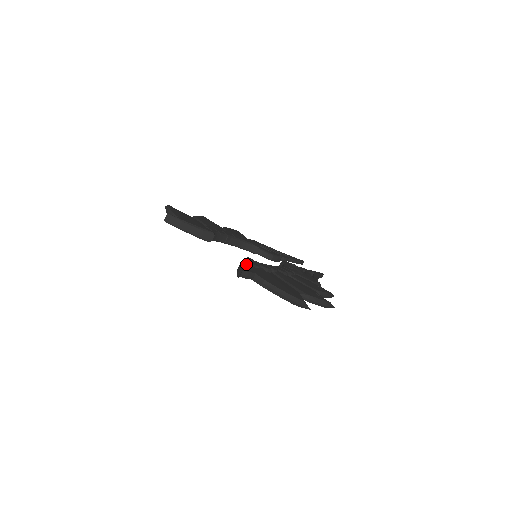
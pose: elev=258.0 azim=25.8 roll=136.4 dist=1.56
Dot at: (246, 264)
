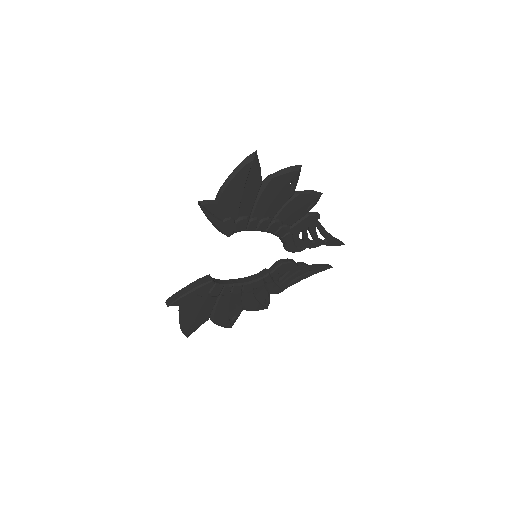
Dot at: occluded
